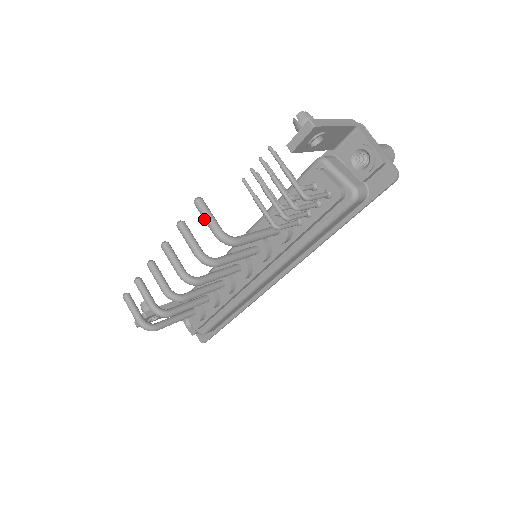
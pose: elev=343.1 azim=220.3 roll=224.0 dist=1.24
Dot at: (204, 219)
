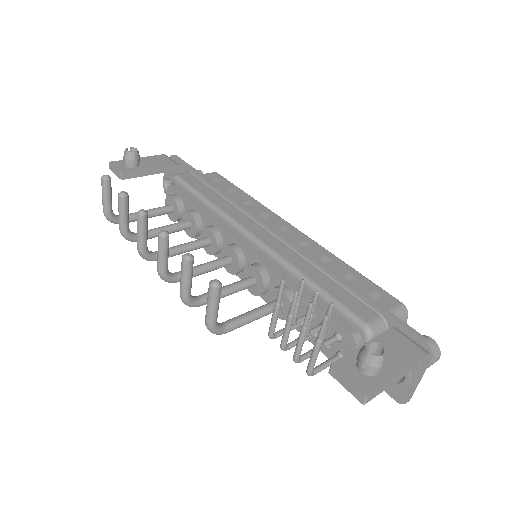
Dot at: (207, 305)
